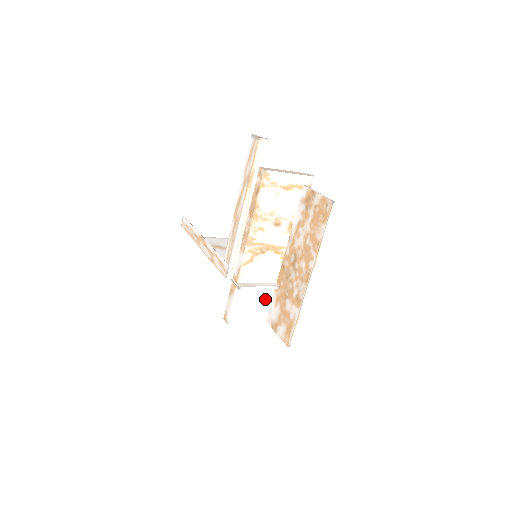
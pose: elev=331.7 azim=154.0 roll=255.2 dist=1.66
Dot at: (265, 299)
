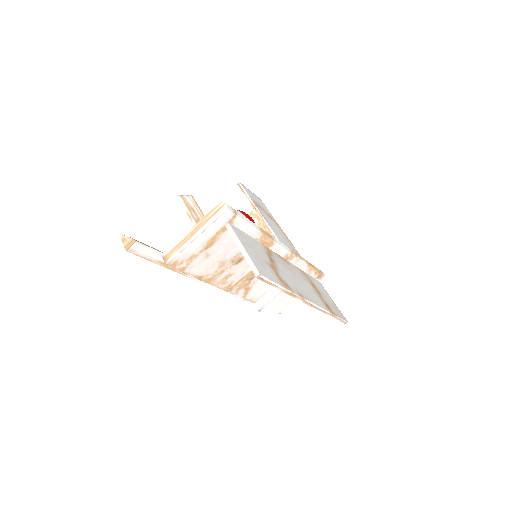
Dot at: occluded
